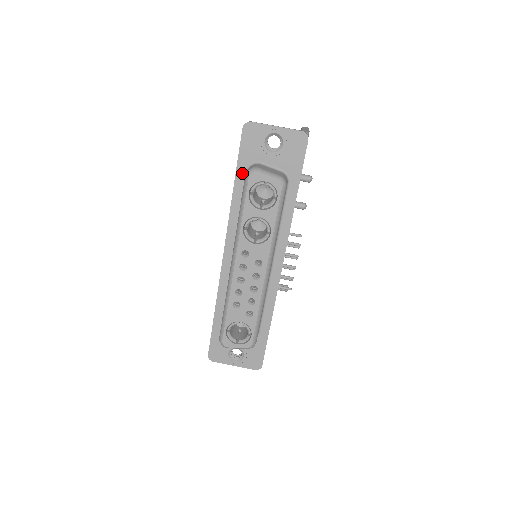
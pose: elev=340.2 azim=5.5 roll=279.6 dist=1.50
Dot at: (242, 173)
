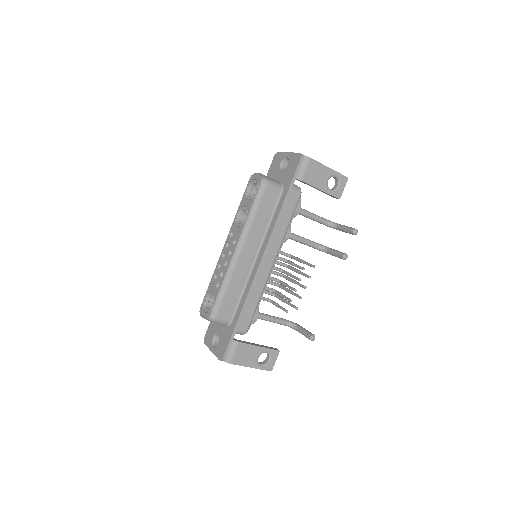
Dot at: occluded
